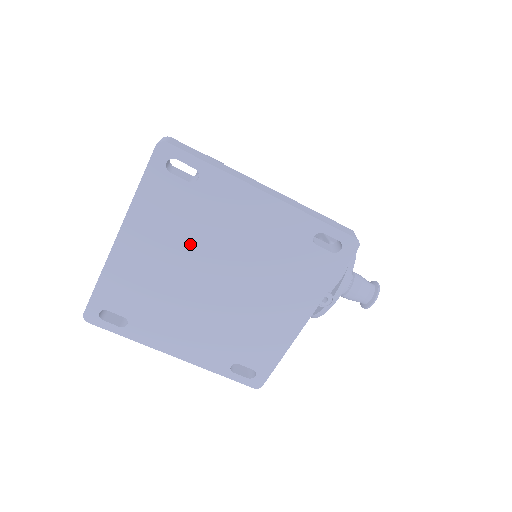
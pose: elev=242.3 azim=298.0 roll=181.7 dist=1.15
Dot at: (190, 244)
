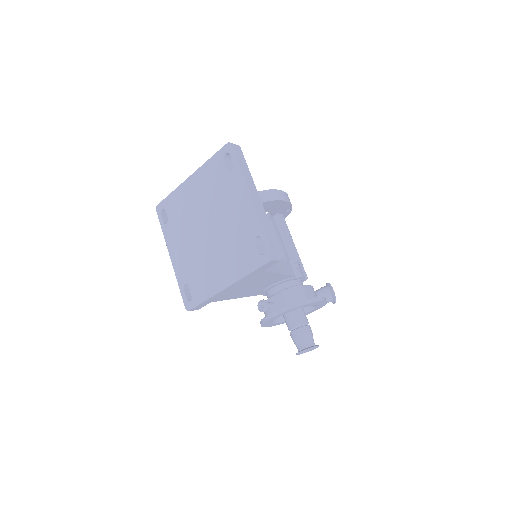
Dot at: (211, 200)
